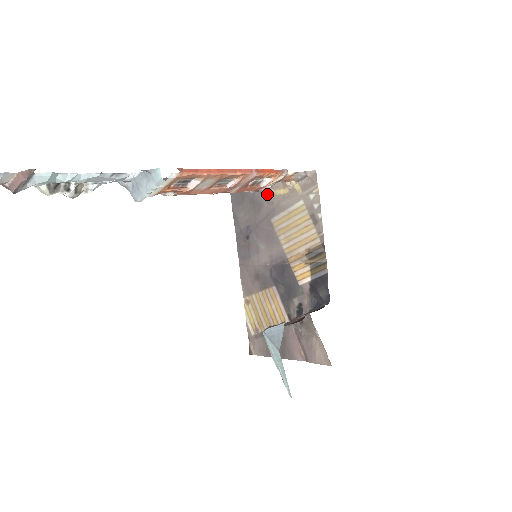
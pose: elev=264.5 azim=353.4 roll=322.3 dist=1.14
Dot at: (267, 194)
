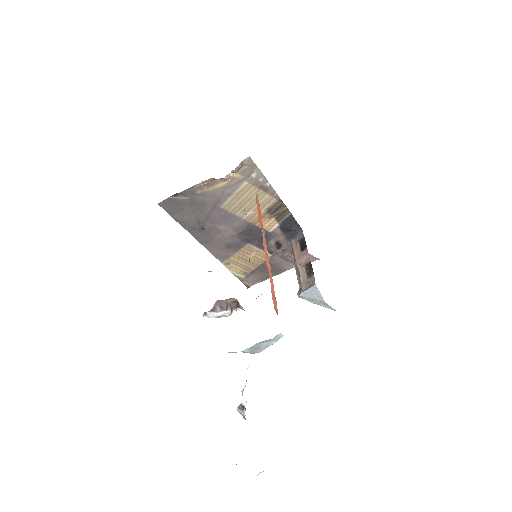
Dot at: (206, 193)
